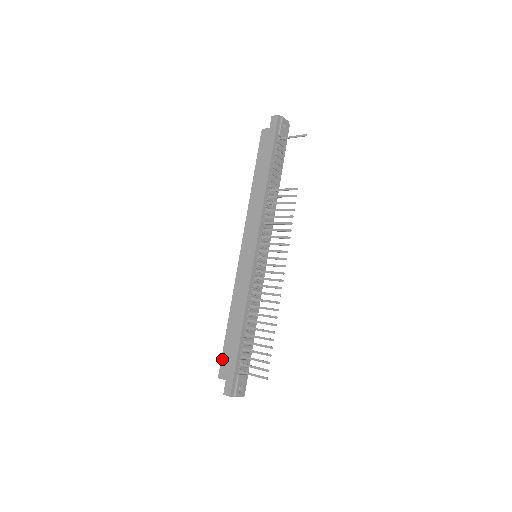
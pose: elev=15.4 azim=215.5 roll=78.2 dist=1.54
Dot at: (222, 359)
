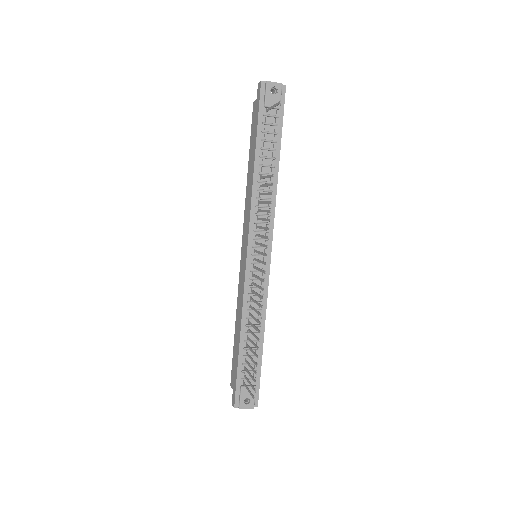
Dot at: (232, 367)
